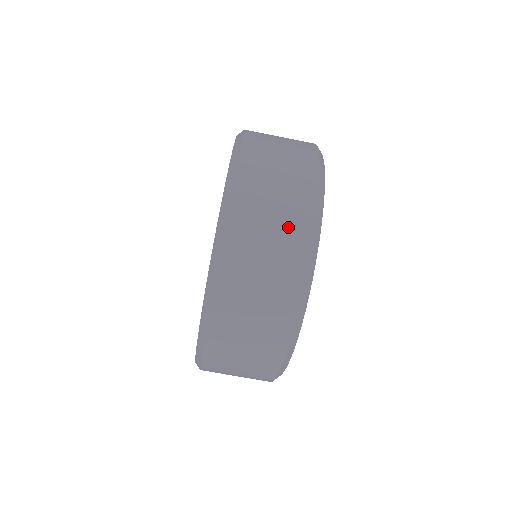
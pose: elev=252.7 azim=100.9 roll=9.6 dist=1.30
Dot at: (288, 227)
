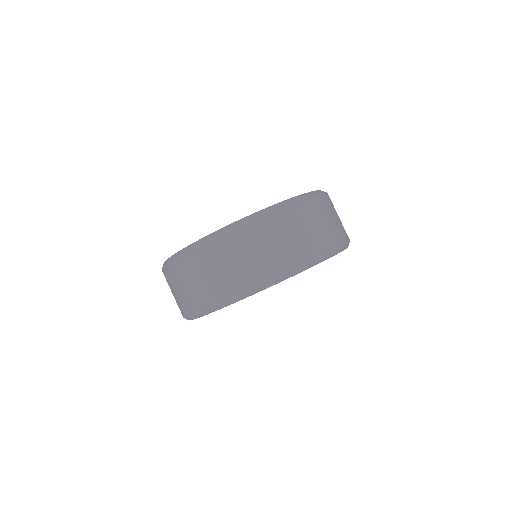
Dot at: (217, 284)
